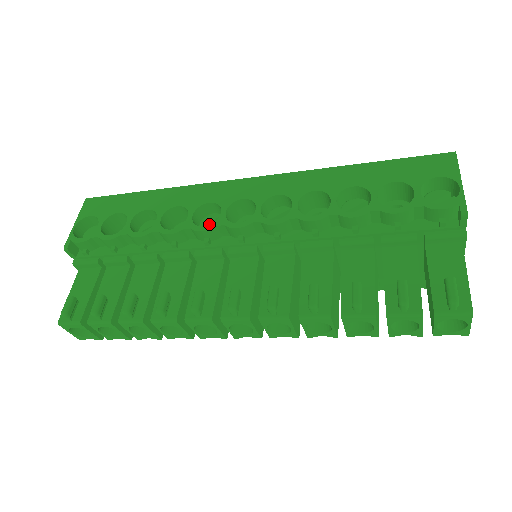
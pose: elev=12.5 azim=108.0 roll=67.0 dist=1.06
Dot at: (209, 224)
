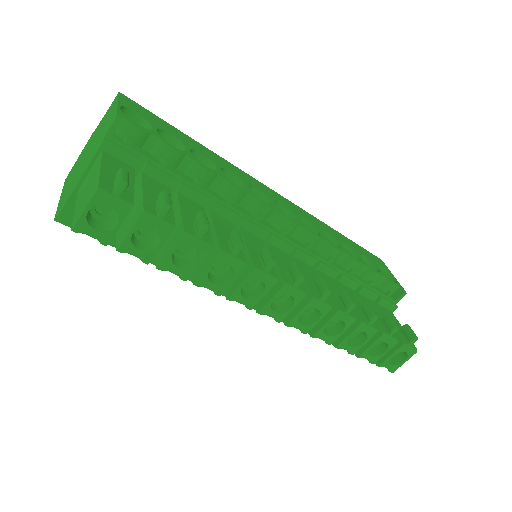
Dot at: occluded
